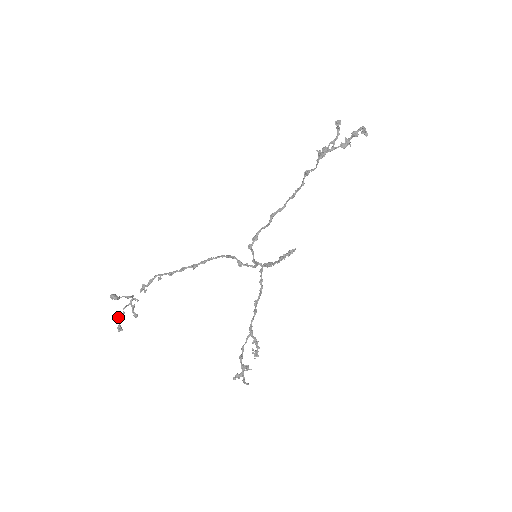
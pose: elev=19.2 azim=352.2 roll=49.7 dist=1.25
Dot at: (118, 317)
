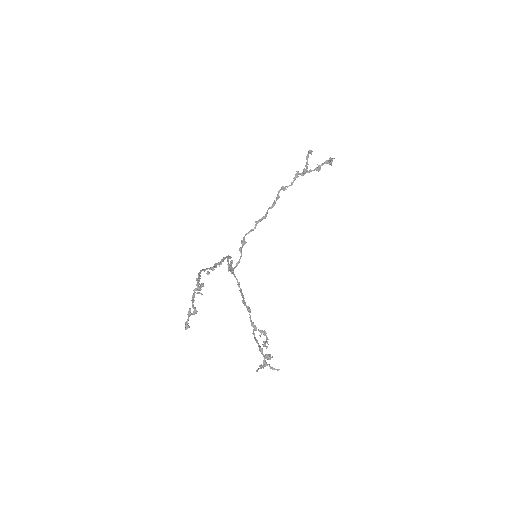
Dot at: (188, 312)
